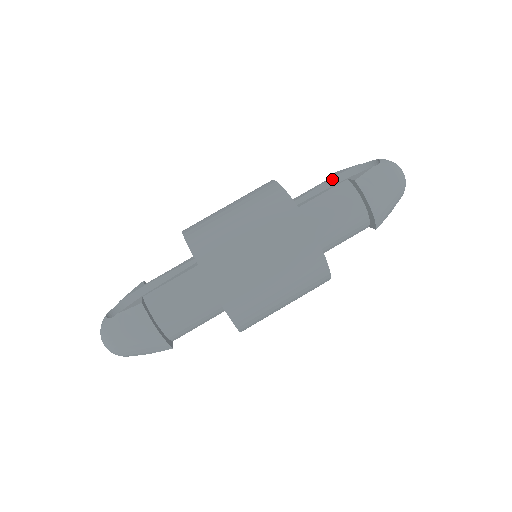
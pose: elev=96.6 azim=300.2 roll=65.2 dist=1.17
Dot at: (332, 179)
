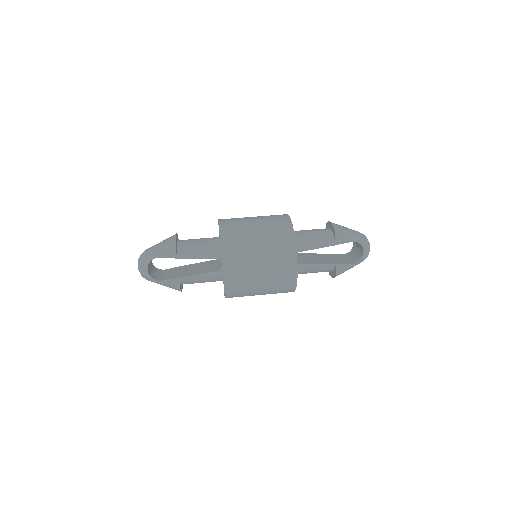
Dot at: (323, 254)
